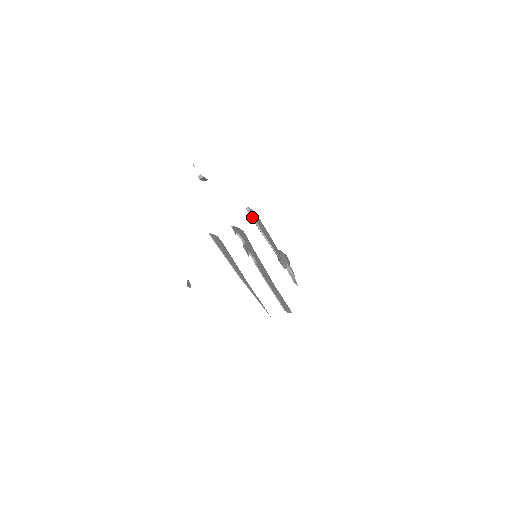
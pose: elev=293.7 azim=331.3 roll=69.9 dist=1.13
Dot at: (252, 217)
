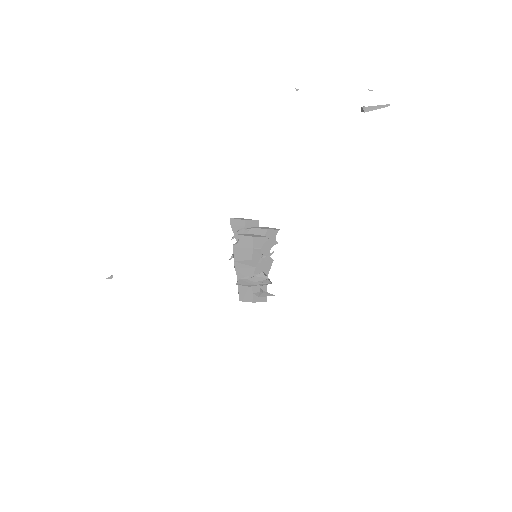
Dot at: (233, 245)
